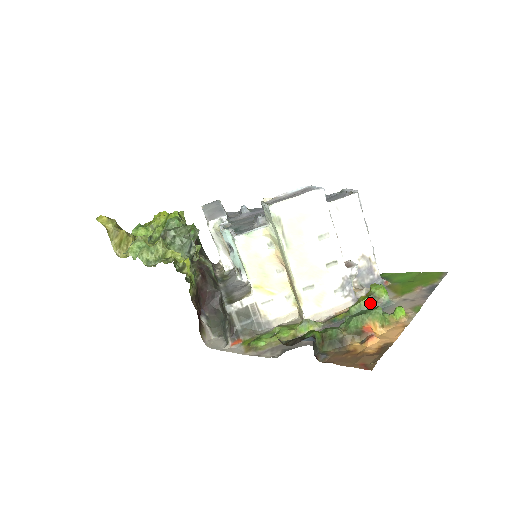
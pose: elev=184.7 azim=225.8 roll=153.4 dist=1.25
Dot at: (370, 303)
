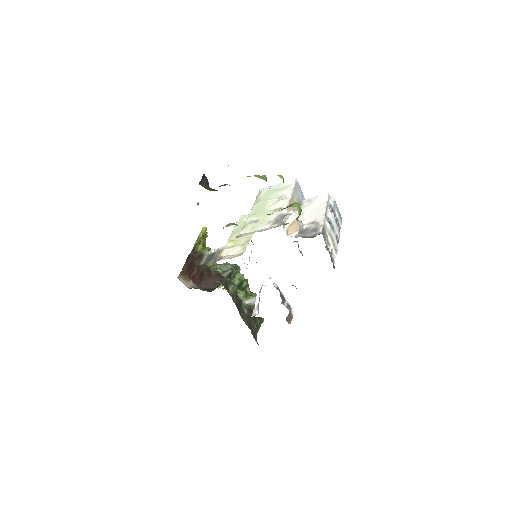
Dot at: occluded
